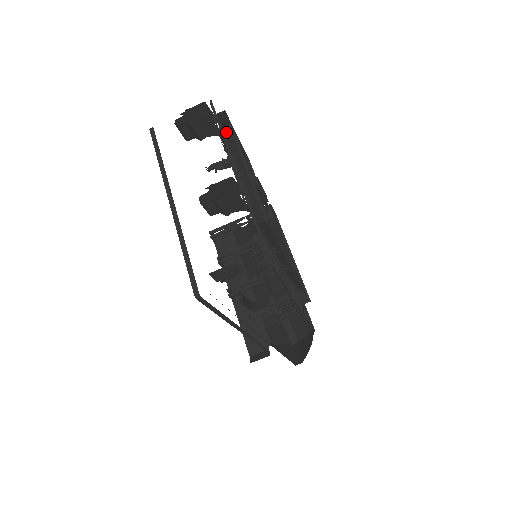
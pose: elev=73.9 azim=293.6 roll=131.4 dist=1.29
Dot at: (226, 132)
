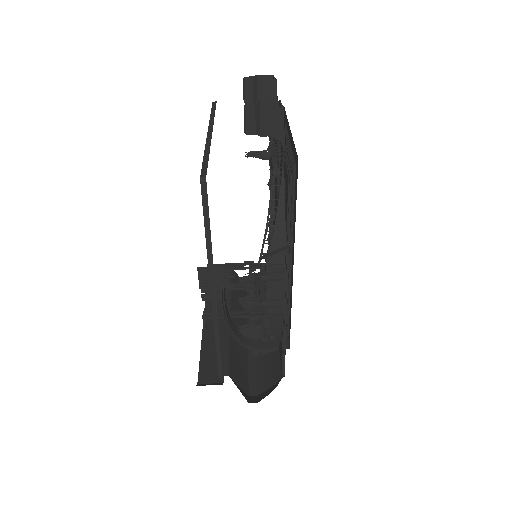
Dot at: occluded
